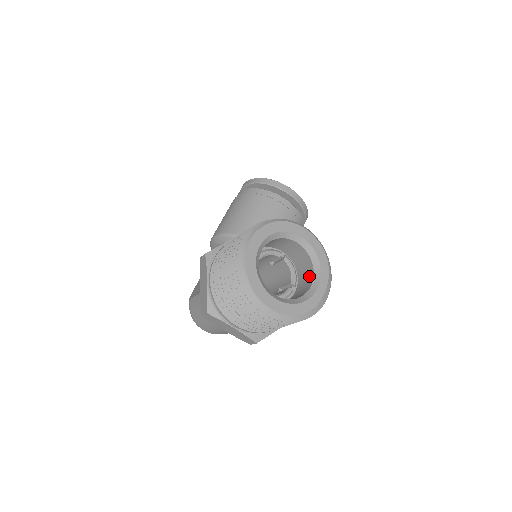
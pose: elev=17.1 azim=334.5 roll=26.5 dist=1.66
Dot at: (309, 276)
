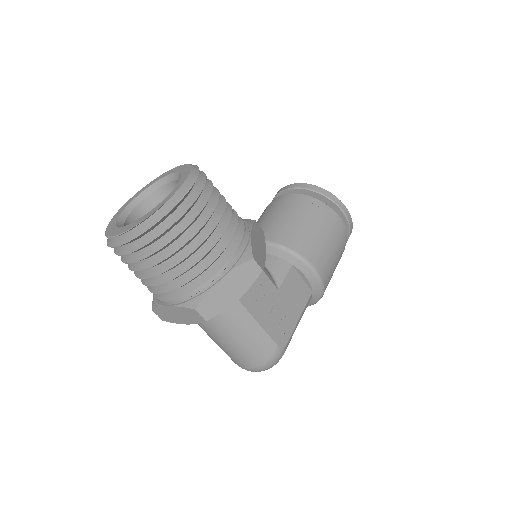
Dot at: occluded
